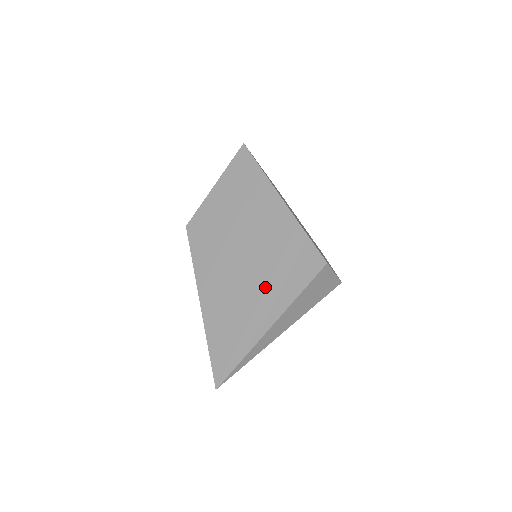
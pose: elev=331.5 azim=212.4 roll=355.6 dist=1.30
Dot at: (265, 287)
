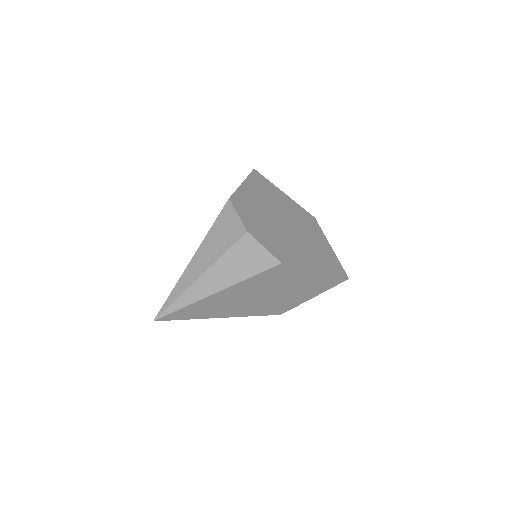
Dot at: (199, 247)
